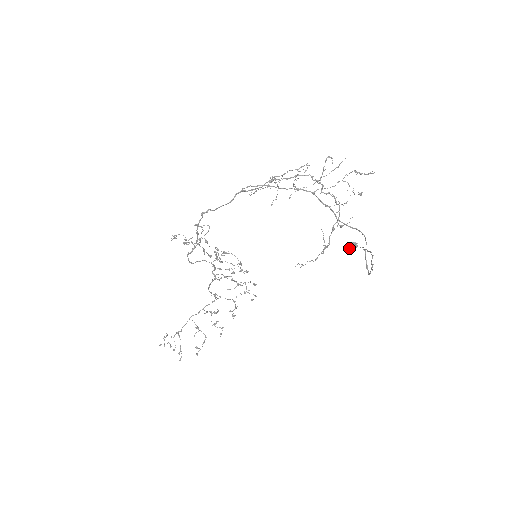
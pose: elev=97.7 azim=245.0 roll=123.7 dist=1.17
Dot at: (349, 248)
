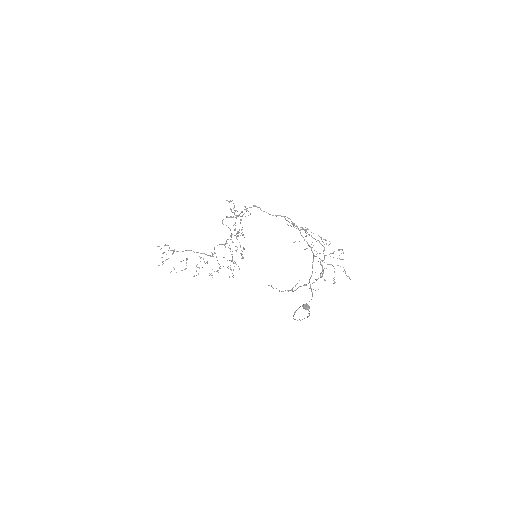
Dot at: (304, 306)
